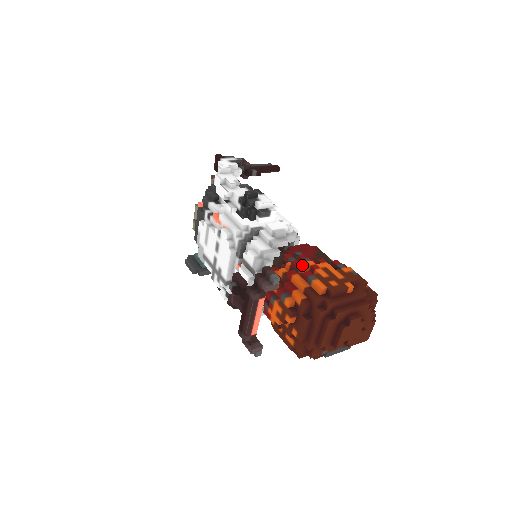
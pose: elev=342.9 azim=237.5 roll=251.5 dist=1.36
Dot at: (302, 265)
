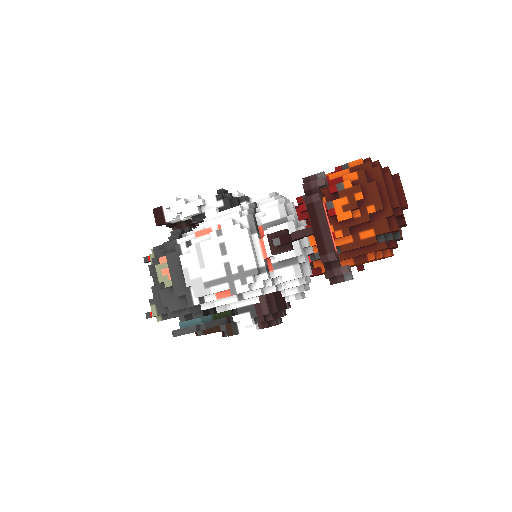
Dot at: occluded
